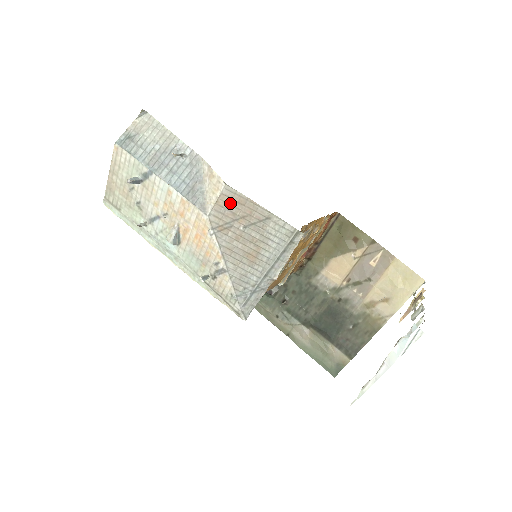
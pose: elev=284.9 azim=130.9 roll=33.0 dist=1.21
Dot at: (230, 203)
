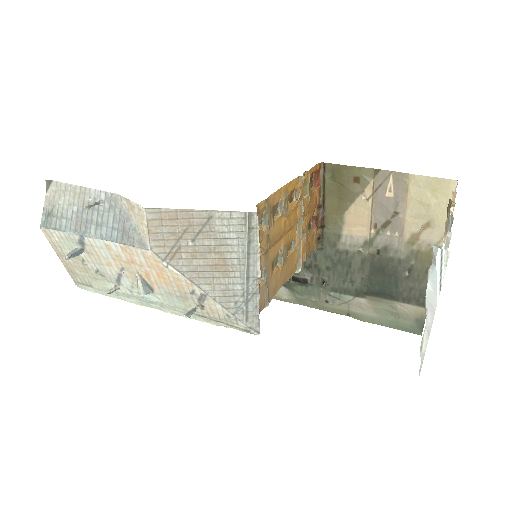
Dot at: (162, 225)
